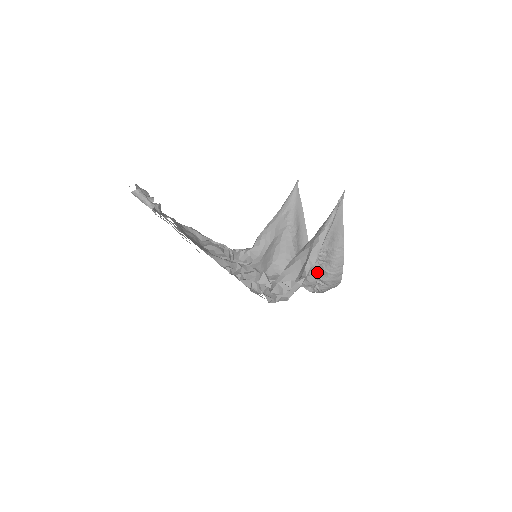
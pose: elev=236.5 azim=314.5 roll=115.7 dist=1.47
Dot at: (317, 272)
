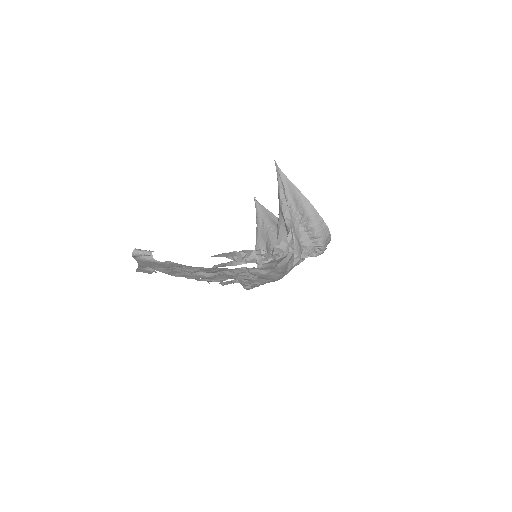
Dot at: (306, 234)
